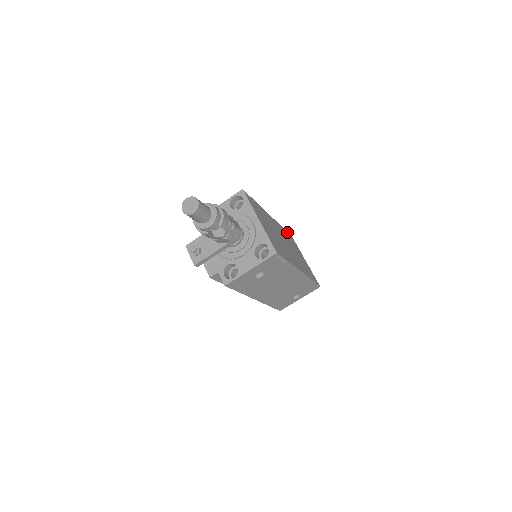
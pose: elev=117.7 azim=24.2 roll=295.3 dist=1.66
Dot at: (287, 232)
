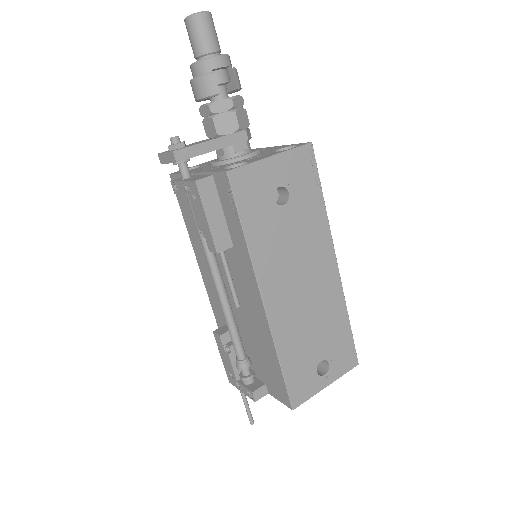
Dot at: occluded
